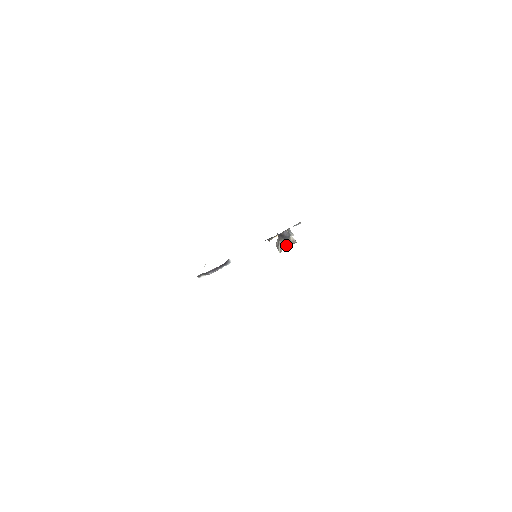
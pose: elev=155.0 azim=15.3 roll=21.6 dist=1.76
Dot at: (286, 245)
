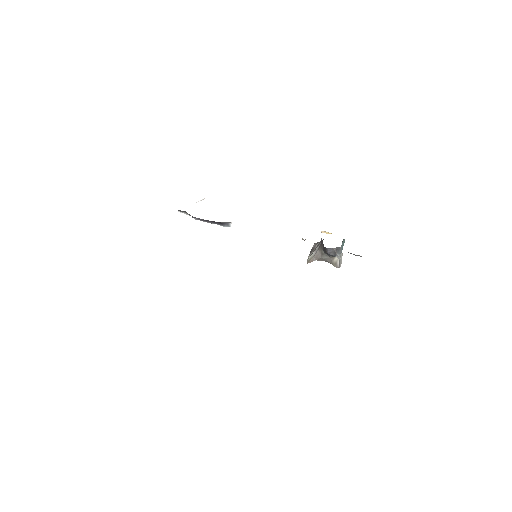
Dot at: (323, 259)
